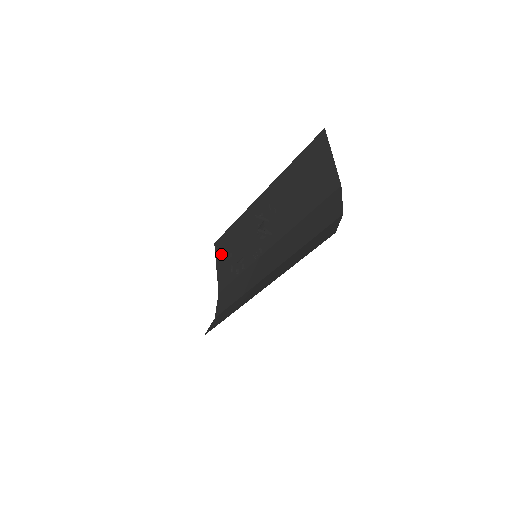
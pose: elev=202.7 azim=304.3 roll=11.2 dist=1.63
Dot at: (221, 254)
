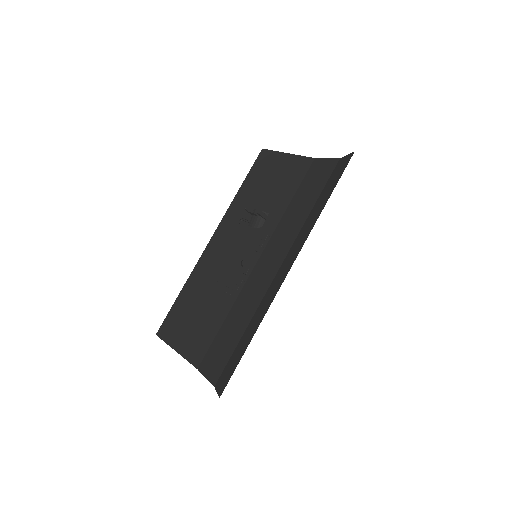
Dot at: (176, 332)
